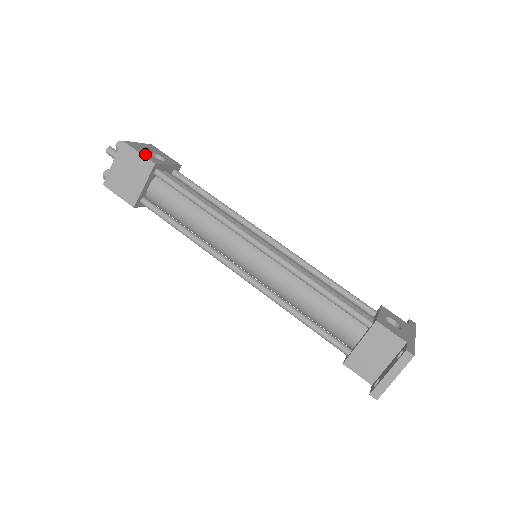
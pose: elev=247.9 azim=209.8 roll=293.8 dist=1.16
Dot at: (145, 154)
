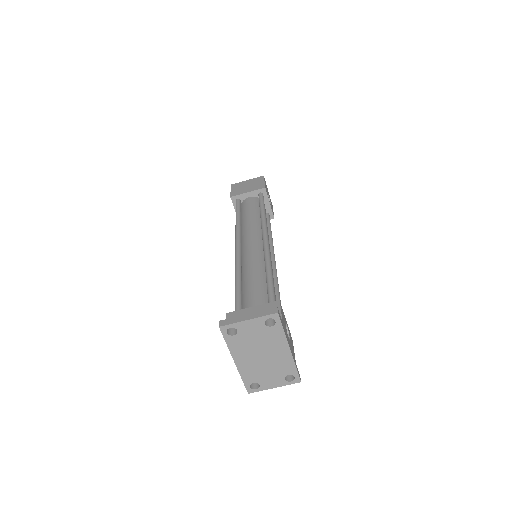
Dot at: occluded
